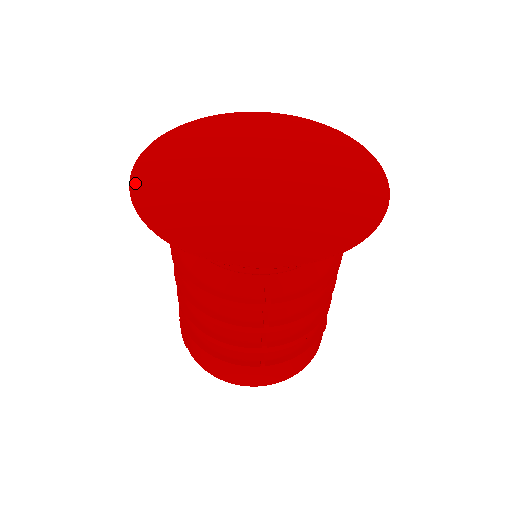
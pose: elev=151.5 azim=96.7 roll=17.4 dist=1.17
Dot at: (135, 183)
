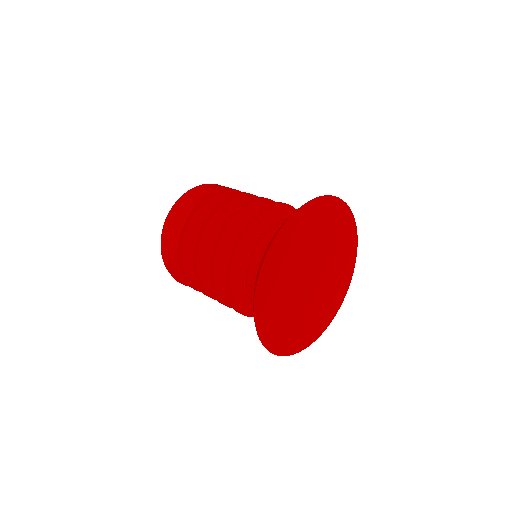
Dot at: (262, 337)
